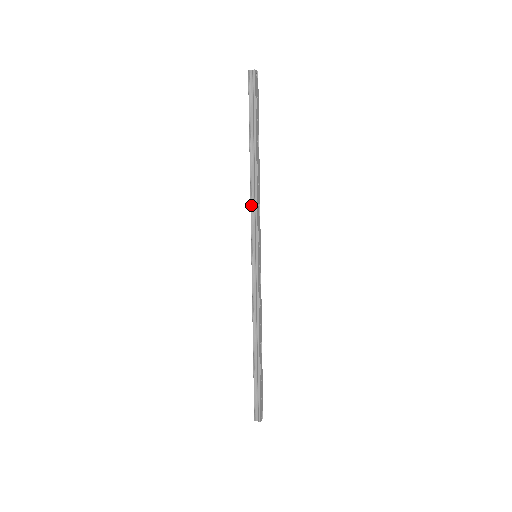
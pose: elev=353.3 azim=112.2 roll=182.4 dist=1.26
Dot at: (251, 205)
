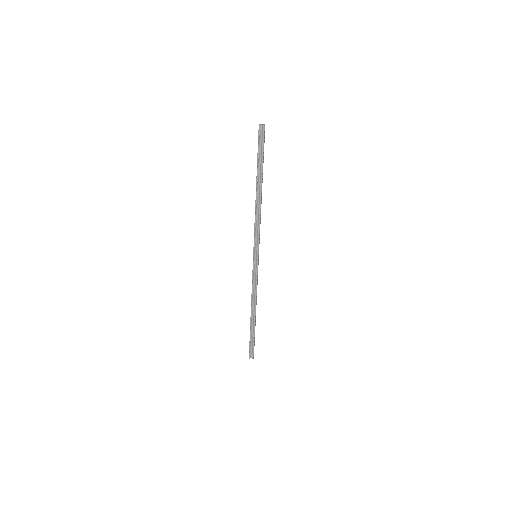
Dot at: (255, 223)
